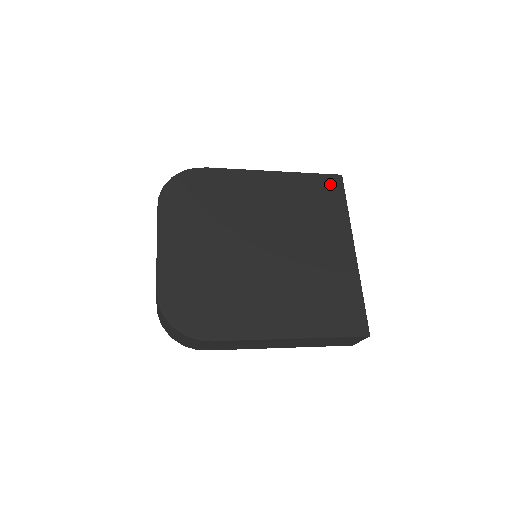
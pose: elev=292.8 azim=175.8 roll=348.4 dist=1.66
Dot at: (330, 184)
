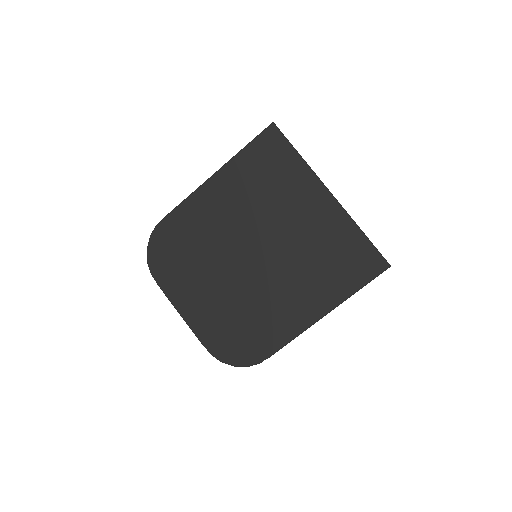
Dot at: (268, 143)
